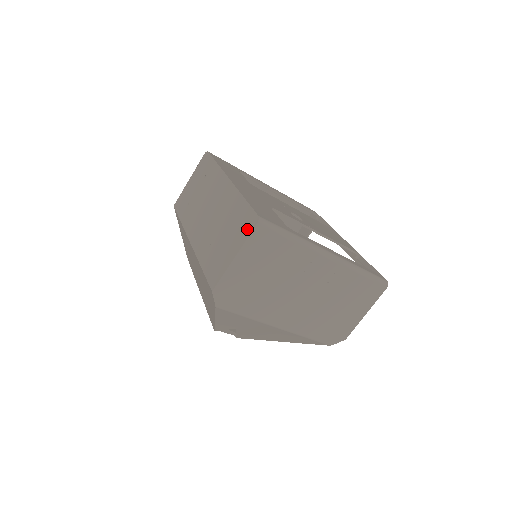
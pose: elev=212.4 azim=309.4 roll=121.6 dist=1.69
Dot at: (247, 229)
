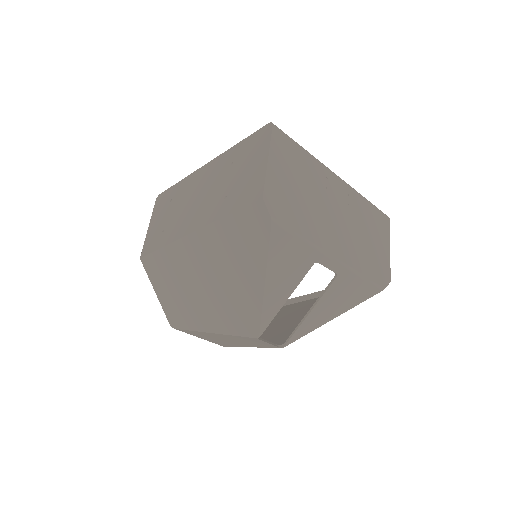
Dot at: (264, 138)
